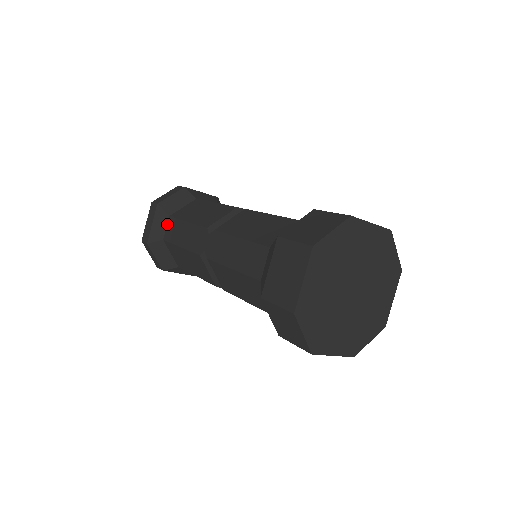
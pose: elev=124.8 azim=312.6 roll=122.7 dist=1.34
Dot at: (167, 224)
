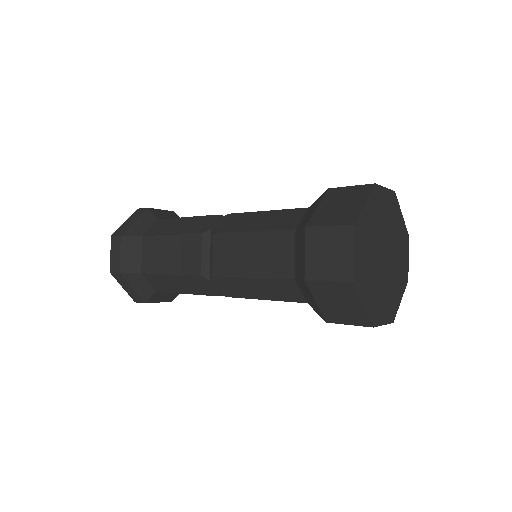
Dot at: (153, 224)
